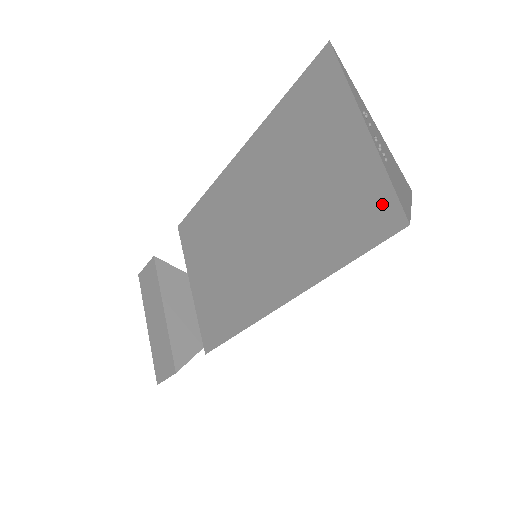
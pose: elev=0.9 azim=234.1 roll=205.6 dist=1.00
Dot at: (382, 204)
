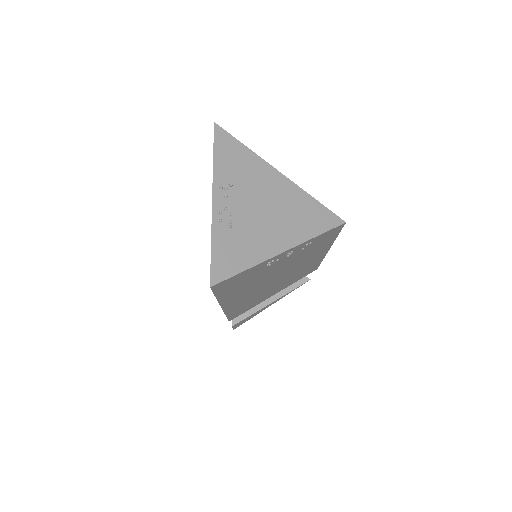
Dot at: occluded
